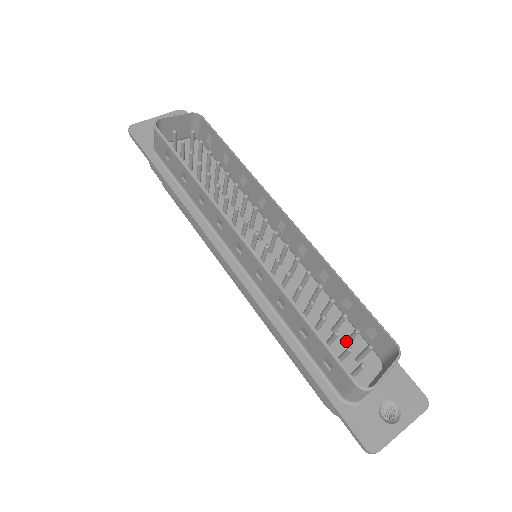
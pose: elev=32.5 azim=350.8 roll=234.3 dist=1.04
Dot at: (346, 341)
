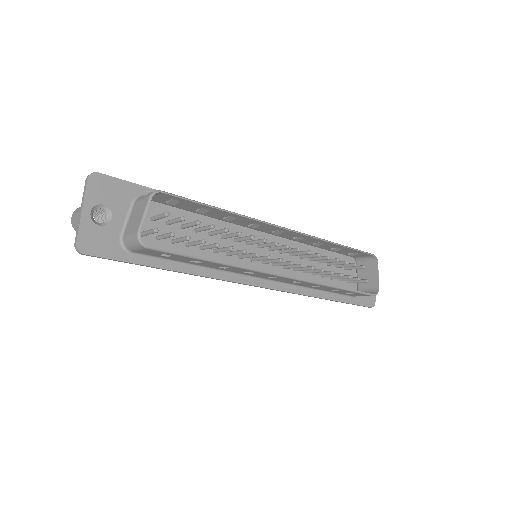
Dot at: (341, 267)
